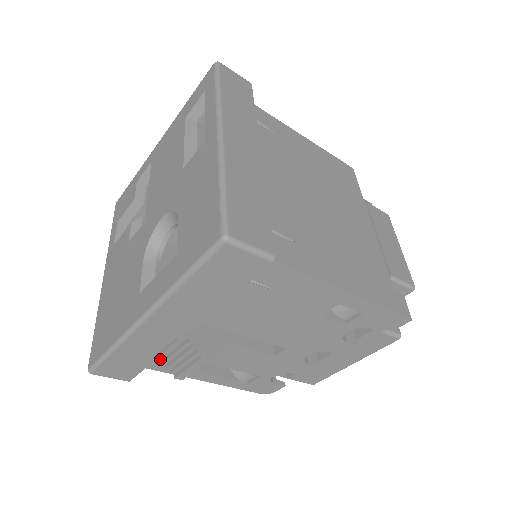
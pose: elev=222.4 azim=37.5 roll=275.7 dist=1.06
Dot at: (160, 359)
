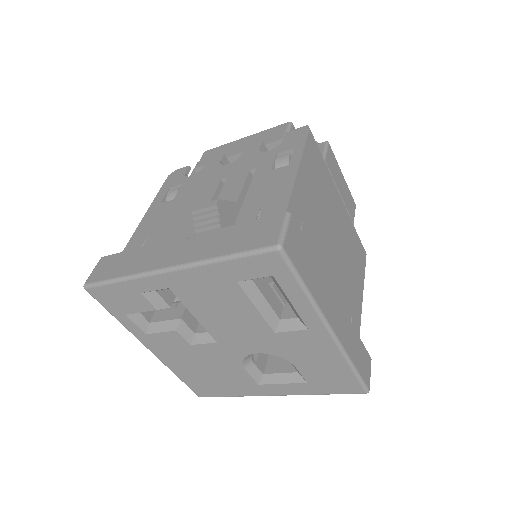
Dot at: occluded
